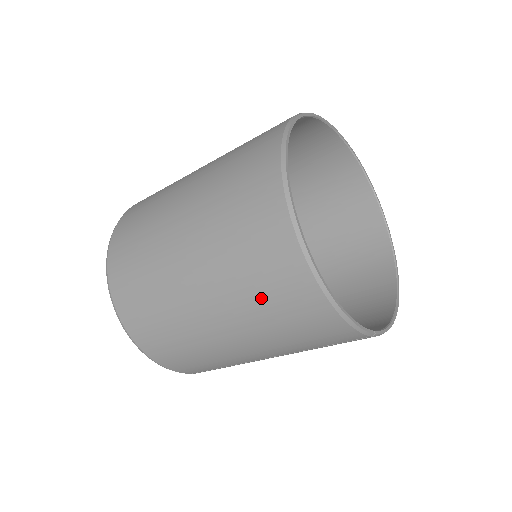
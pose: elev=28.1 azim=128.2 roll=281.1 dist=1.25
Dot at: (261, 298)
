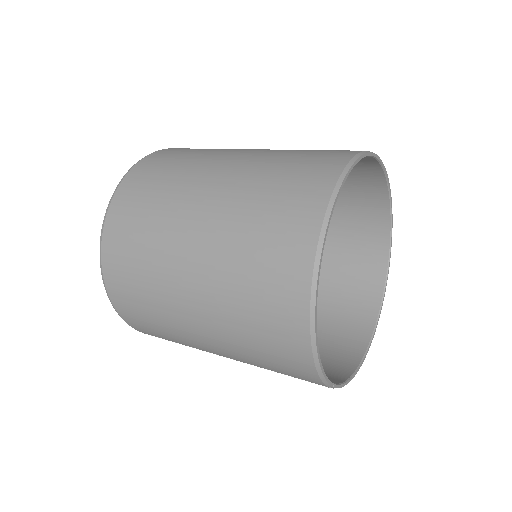
Dot at: (249, 308)
